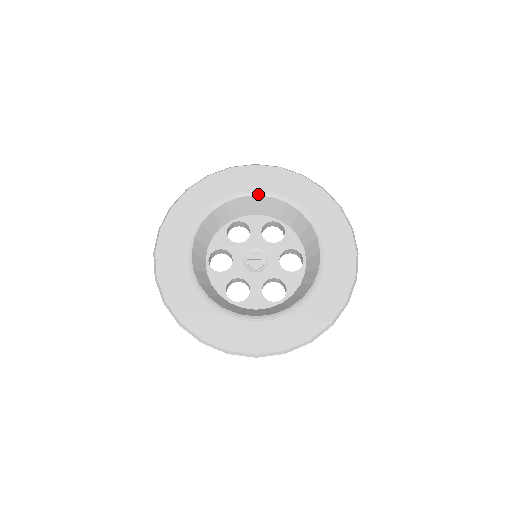
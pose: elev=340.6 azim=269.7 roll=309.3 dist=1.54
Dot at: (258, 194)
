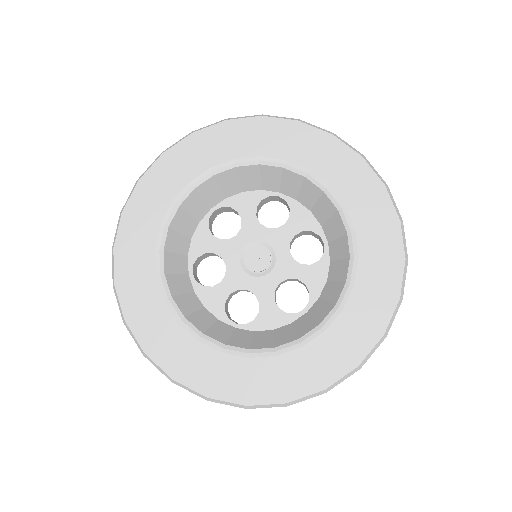
Dot at: (327, 192)
